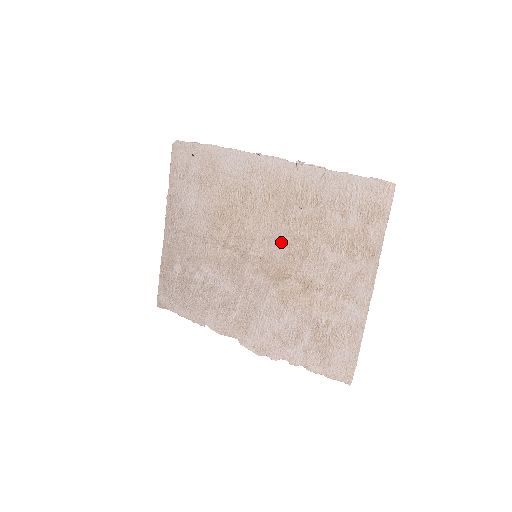
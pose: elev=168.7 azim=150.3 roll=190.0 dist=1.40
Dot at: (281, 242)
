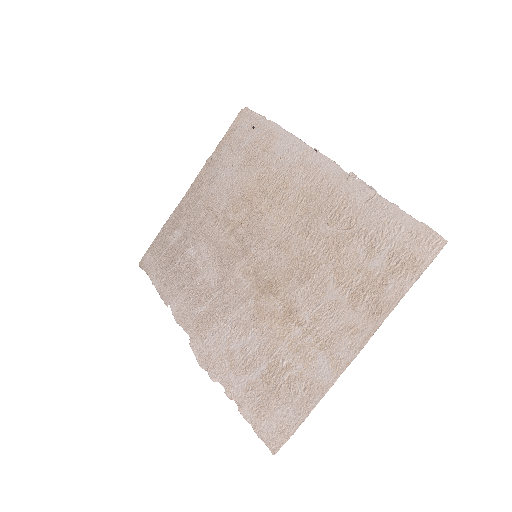
Dot at: (289, 252)
